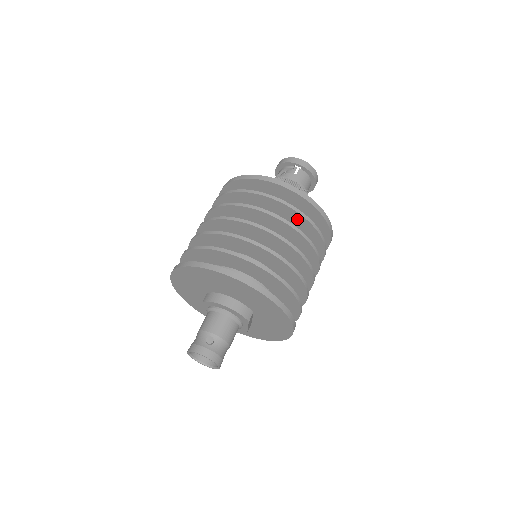
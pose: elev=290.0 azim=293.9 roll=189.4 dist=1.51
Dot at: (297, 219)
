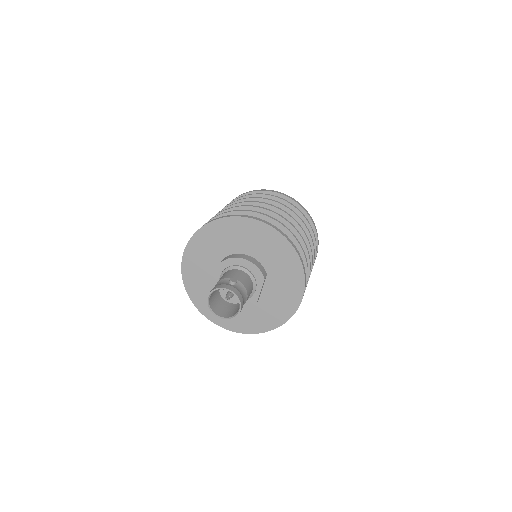
Dot at: occluded
